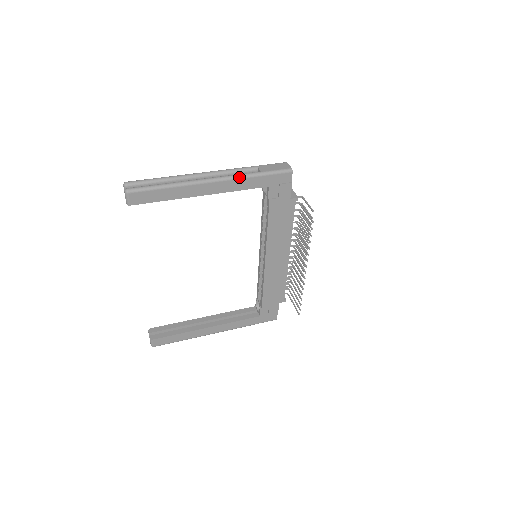
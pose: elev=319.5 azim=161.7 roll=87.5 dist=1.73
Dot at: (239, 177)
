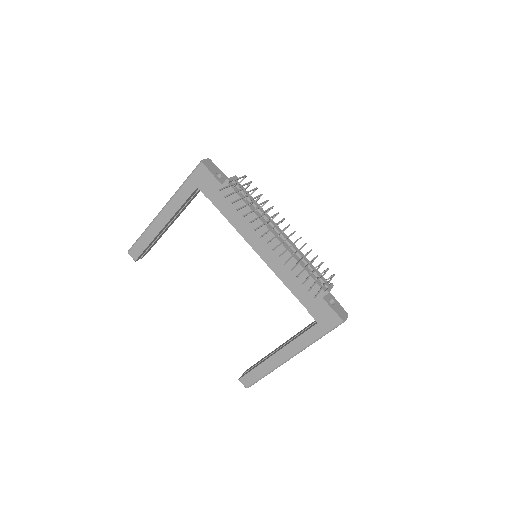
Dot at: (173, 196)
